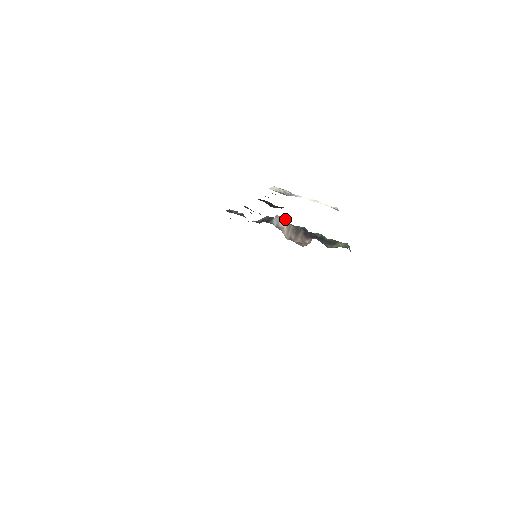
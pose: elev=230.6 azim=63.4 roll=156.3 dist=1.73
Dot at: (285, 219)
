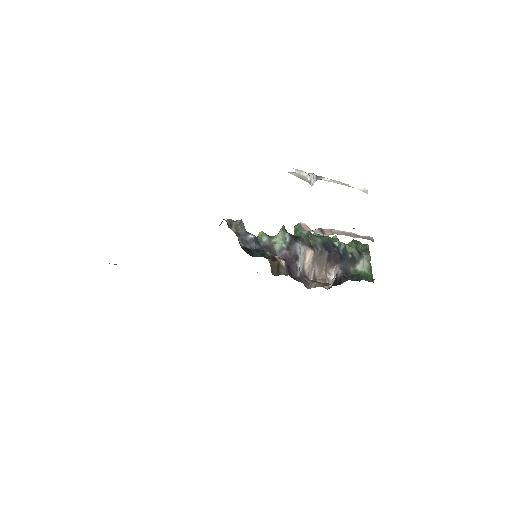
Dot at: (312, 252)
